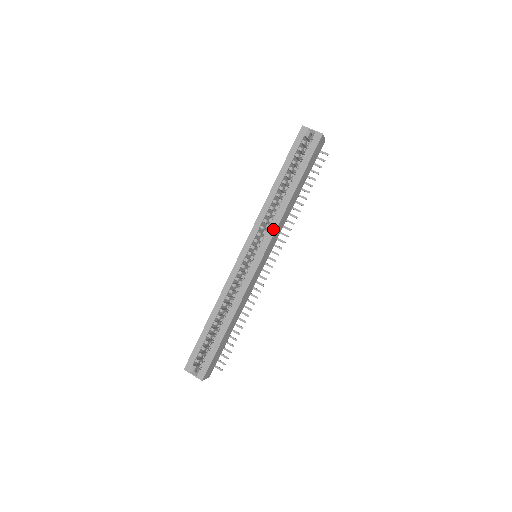
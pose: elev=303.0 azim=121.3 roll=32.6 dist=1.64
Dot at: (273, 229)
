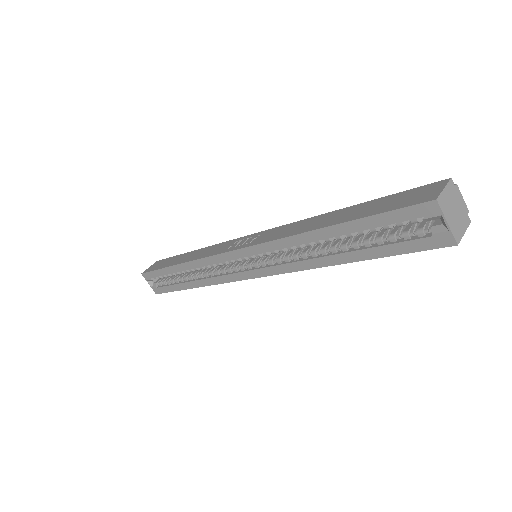
Dot at: (285, 269)
